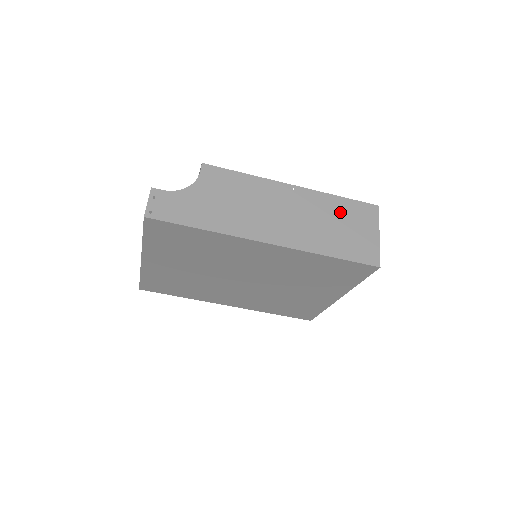
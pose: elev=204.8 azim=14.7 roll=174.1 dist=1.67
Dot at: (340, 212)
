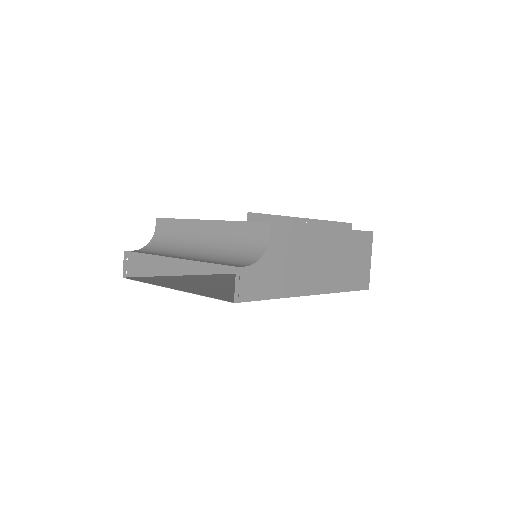
Dot at: (353, 246)
